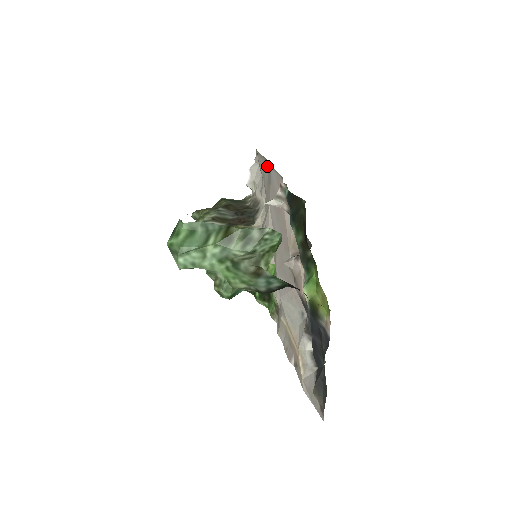
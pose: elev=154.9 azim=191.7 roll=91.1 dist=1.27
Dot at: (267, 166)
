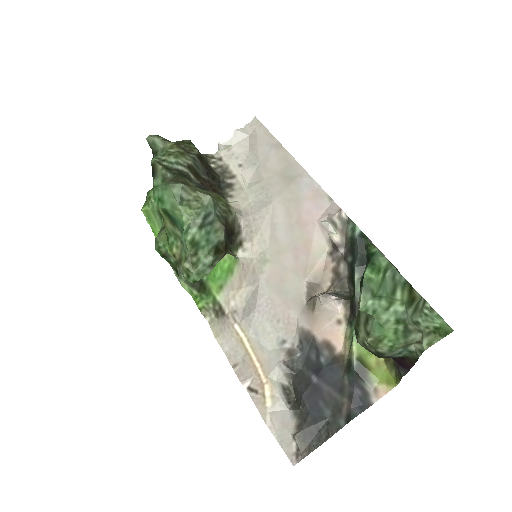
Dot at: (286, 158)
